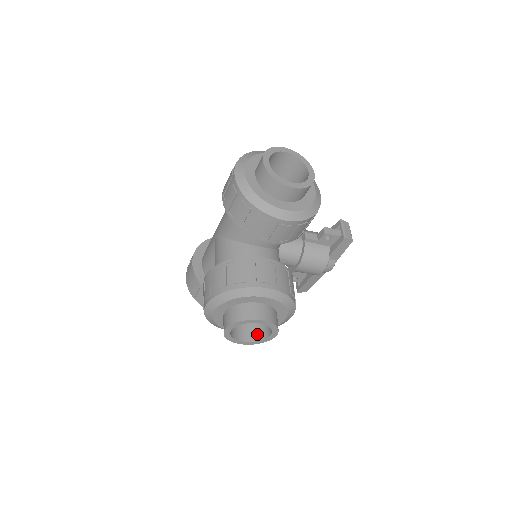
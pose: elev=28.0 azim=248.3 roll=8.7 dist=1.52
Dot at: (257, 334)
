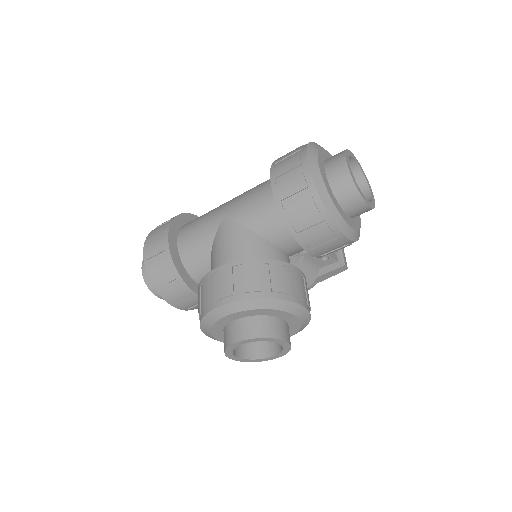
Dot at: (251, 351)
